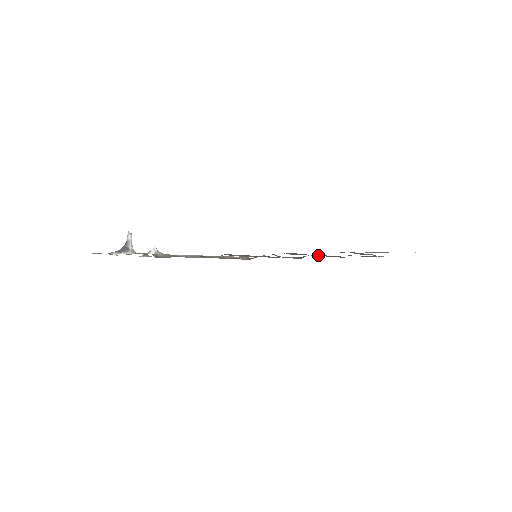
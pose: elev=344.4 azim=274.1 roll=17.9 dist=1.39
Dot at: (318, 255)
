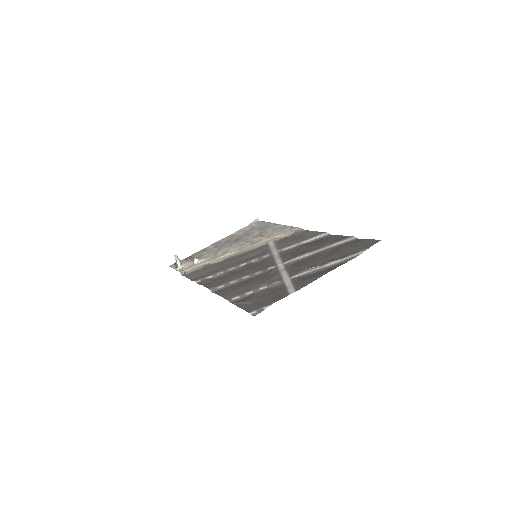
Dot at: (277, 265)
